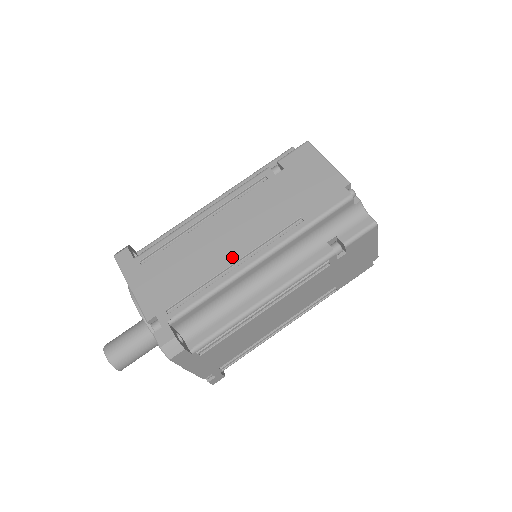
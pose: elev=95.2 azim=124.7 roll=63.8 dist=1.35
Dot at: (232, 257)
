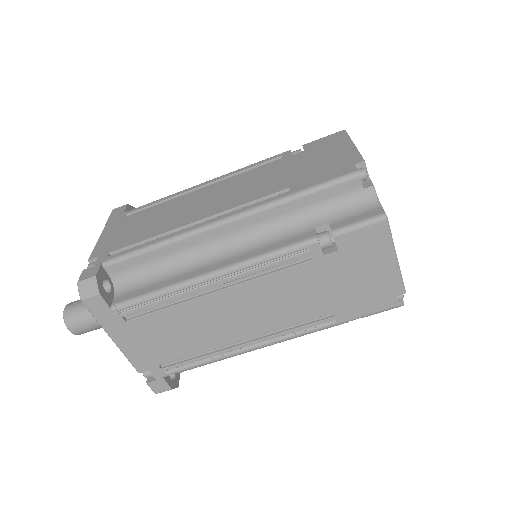
Dot at: (198, 216)
